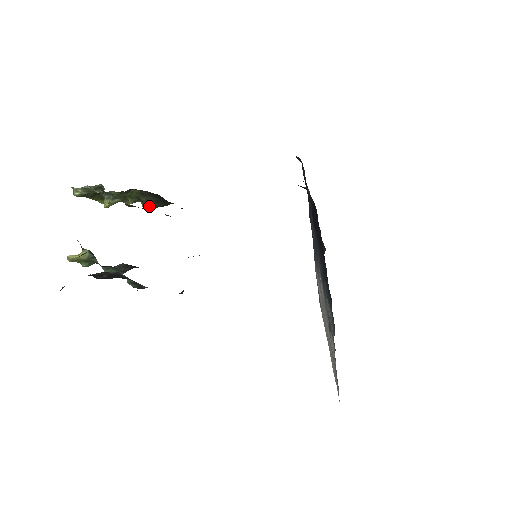
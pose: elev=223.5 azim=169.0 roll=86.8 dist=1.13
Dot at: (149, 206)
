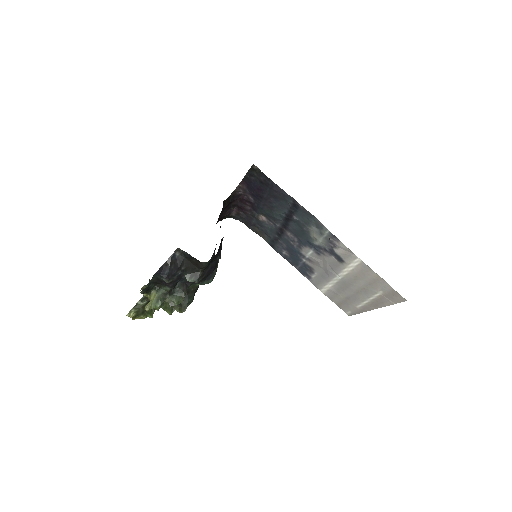
Dot at: (182, 309)
